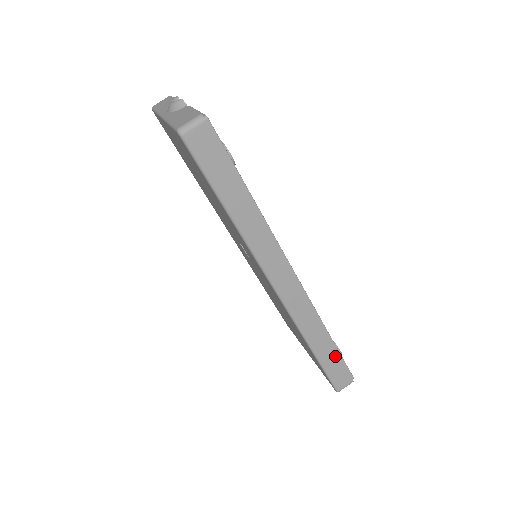
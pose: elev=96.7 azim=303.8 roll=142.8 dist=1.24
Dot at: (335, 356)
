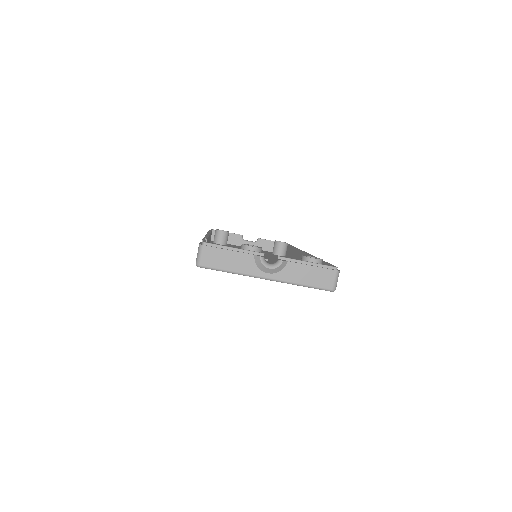
Dot at: occluded
